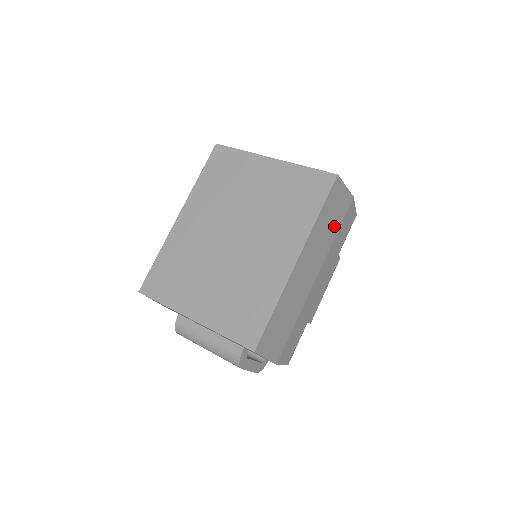
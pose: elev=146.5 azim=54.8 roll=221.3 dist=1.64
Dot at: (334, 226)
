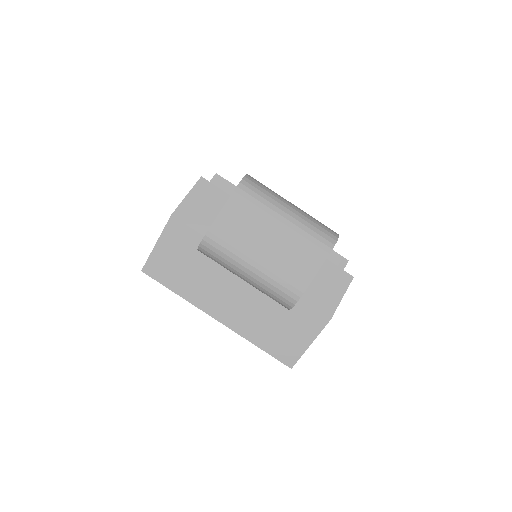
Dot at: occluded
